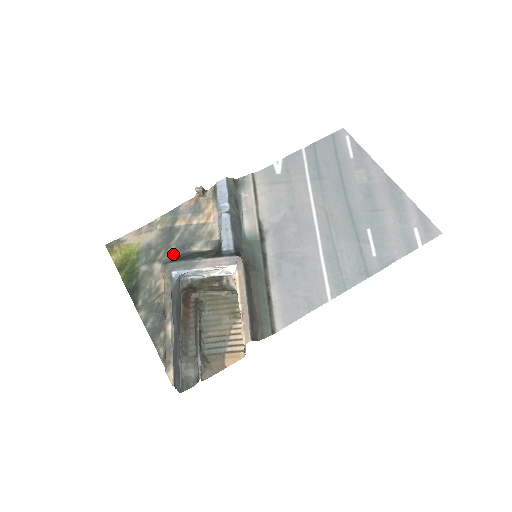
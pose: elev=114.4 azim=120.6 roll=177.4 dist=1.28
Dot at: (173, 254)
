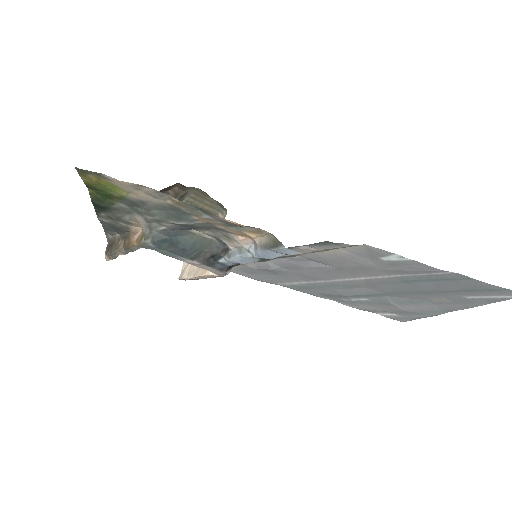
Dot at: (166, 227)
